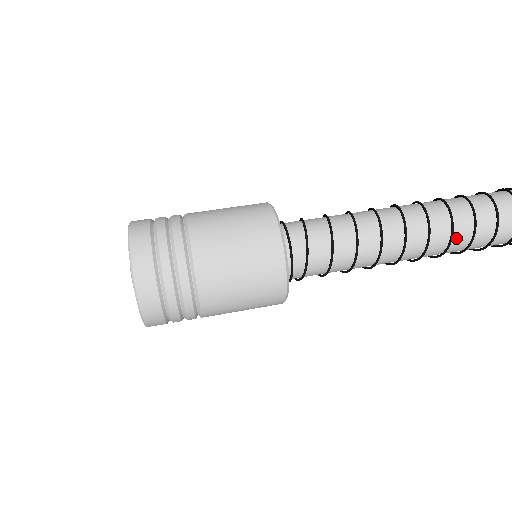
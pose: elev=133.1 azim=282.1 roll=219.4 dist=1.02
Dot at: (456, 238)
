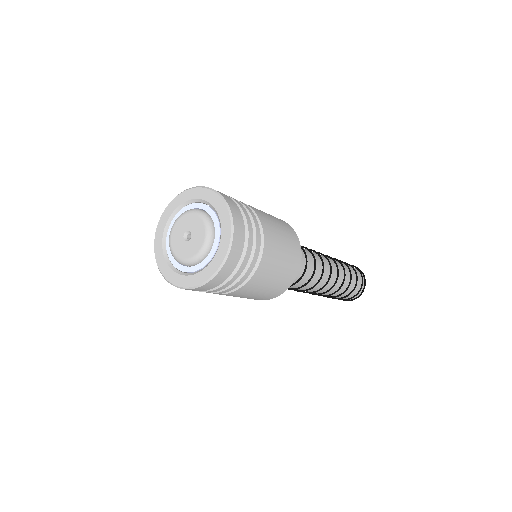
Dot at: (341, 287)
